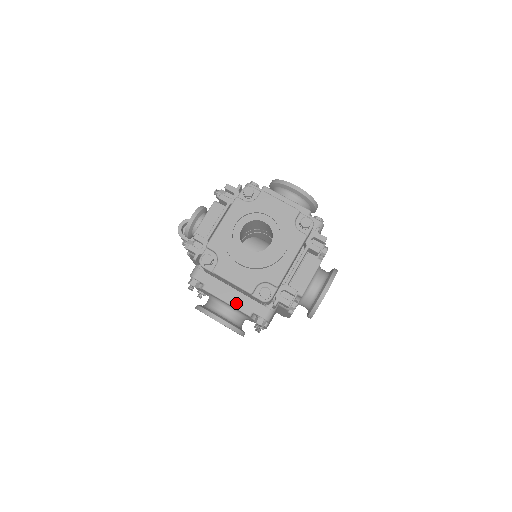
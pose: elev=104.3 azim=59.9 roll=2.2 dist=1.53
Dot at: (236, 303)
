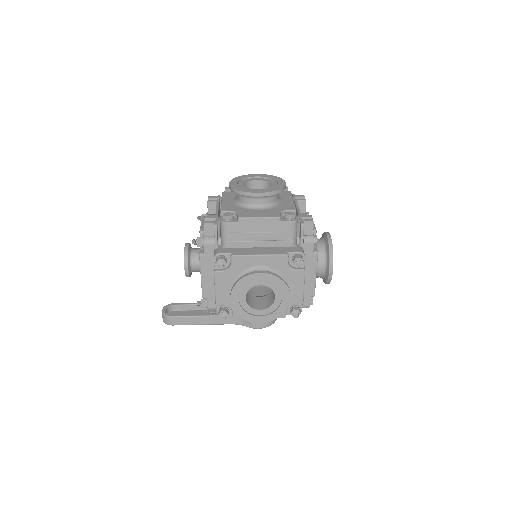
Dot at: (269, 252)
